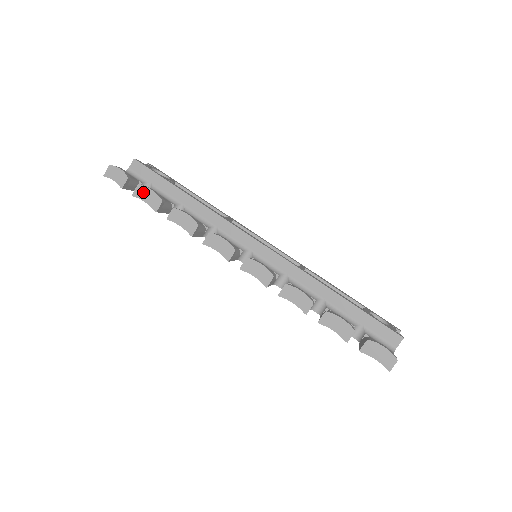
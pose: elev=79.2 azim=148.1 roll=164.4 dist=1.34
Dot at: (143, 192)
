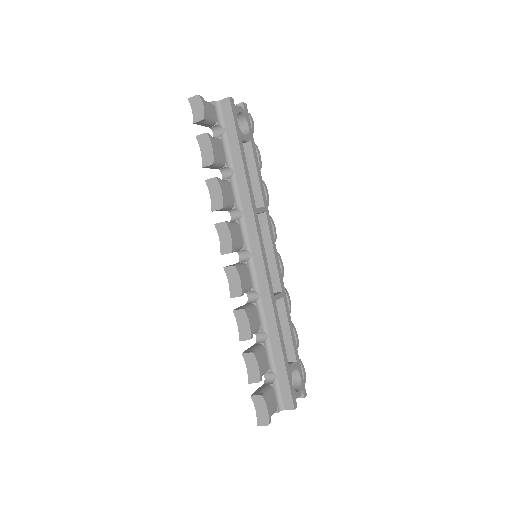
Dot at: (205, 142)
